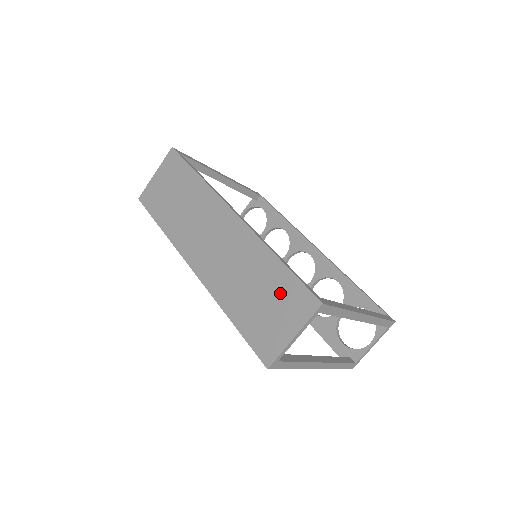
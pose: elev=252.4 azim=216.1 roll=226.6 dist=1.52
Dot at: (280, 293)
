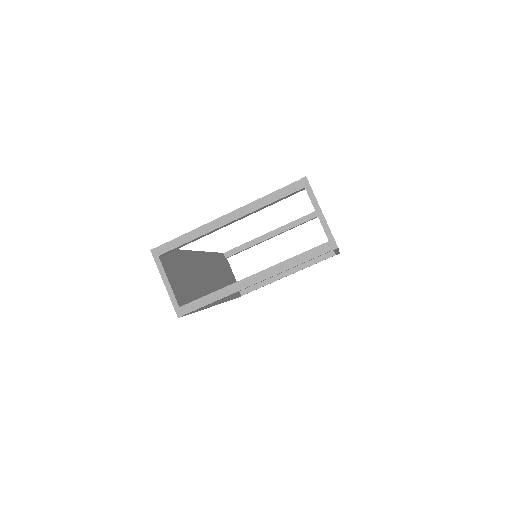
Dot at: occluded
